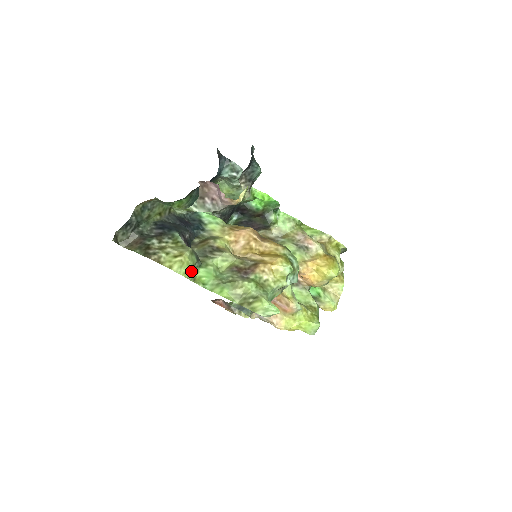
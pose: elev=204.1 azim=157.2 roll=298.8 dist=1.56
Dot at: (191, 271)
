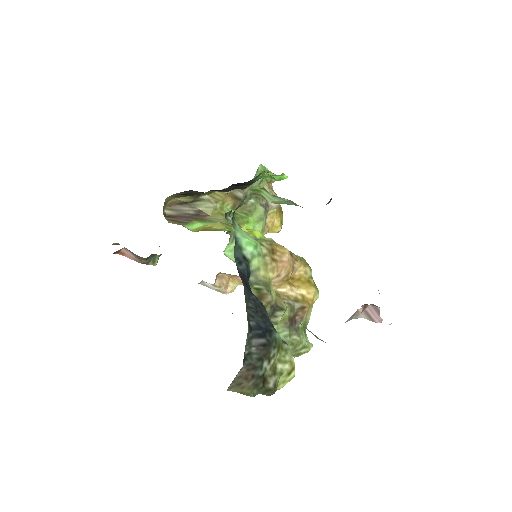
Dot at: occluded
